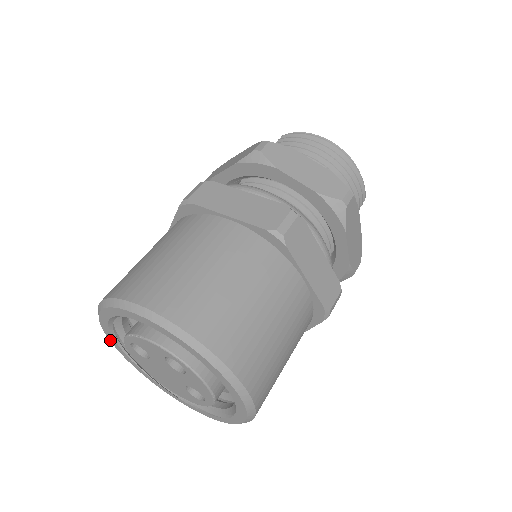
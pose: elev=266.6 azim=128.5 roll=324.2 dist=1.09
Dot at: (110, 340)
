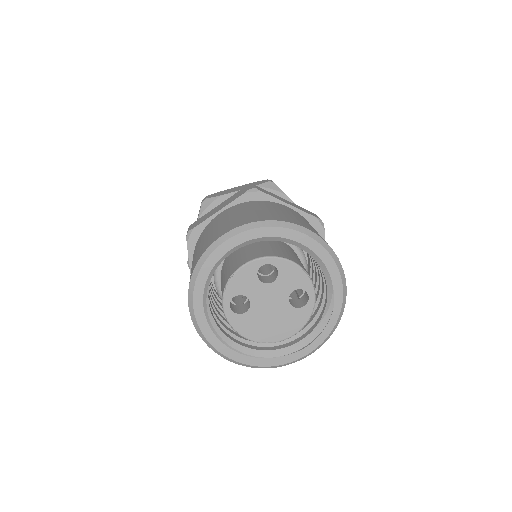
Dot at: (215, 347)
